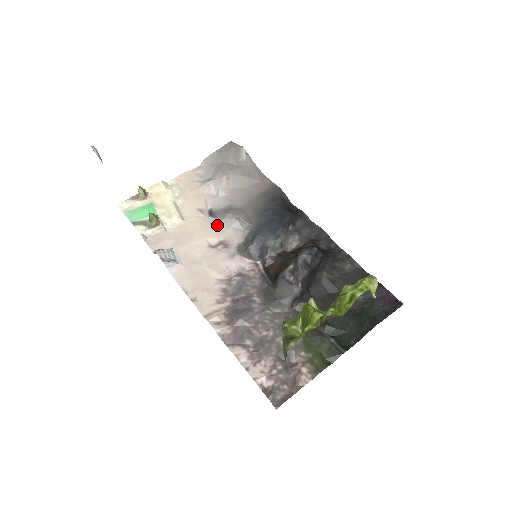
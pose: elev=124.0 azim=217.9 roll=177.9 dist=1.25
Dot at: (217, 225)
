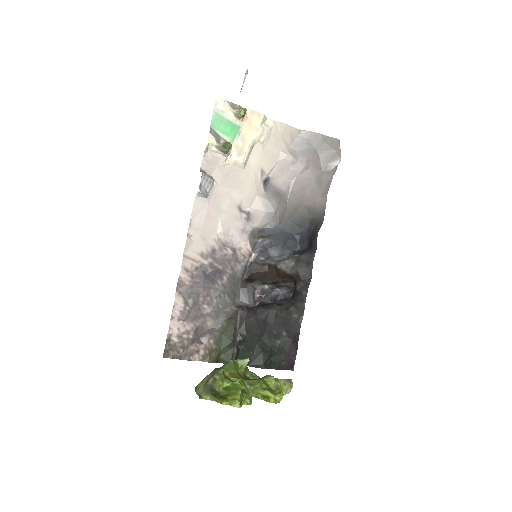
Dot at: (260, 198)
